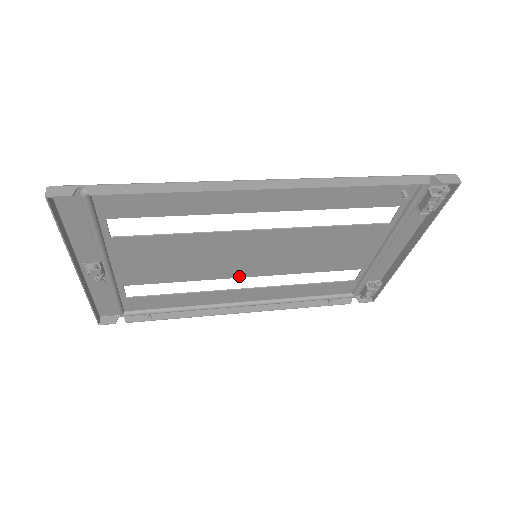
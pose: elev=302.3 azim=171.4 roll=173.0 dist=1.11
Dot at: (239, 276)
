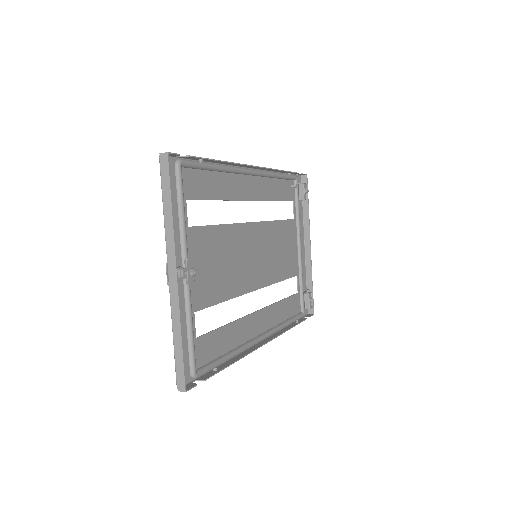
Dot at: (252, 289)
